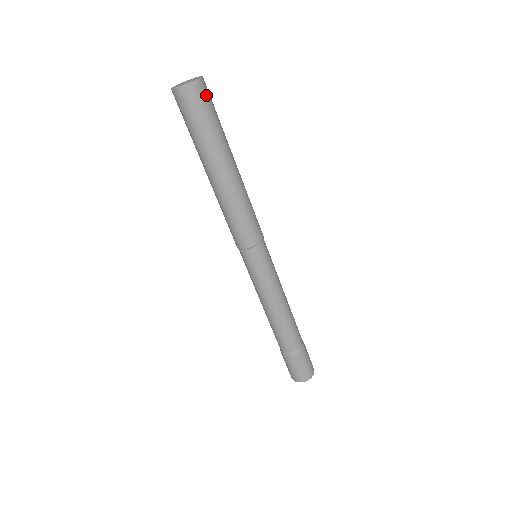
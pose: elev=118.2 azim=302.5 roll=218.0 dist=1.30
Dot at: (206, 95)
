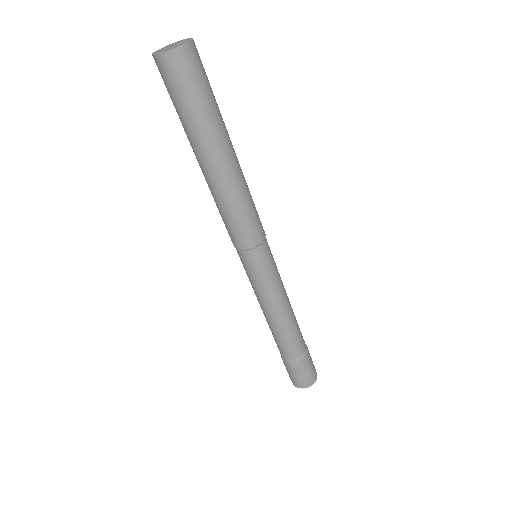
Dot at: (195, 65)
